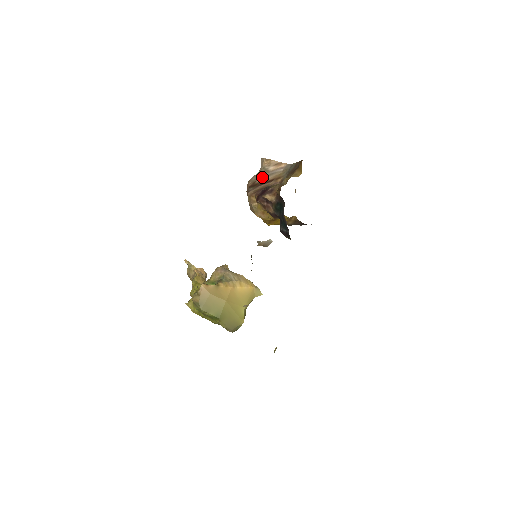
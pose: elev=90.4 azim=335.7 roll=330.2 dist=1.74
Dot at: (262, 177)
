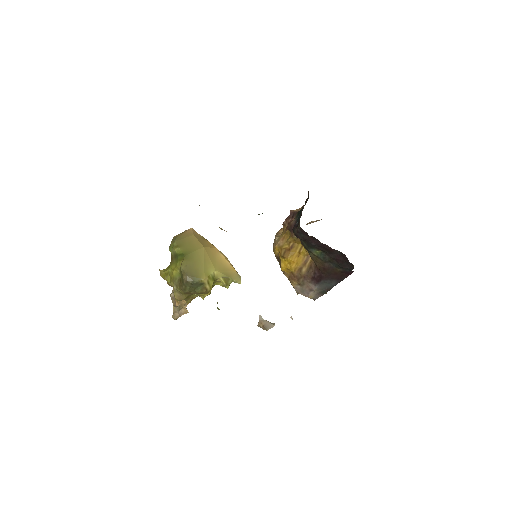
Dot at: occluded
